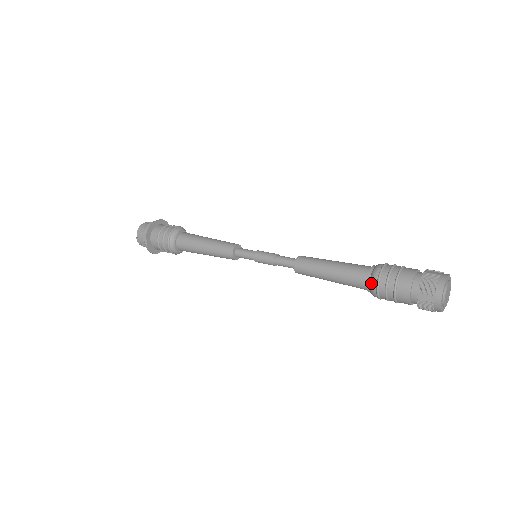
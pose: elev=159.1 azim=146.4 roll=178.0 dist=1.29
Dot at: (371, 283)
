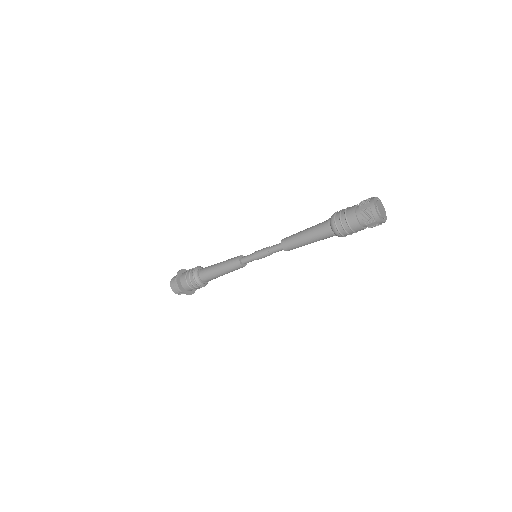
Dot at: (330, 219)
